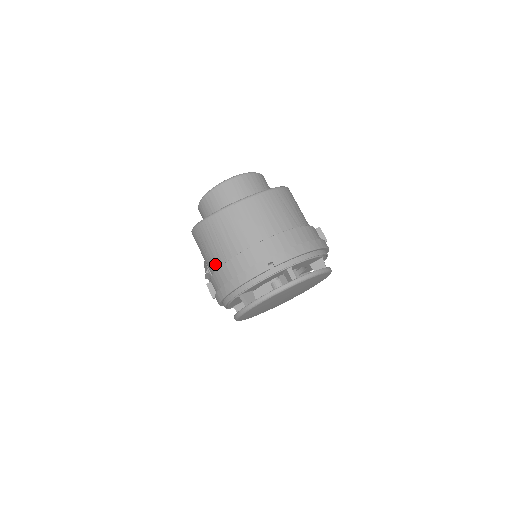
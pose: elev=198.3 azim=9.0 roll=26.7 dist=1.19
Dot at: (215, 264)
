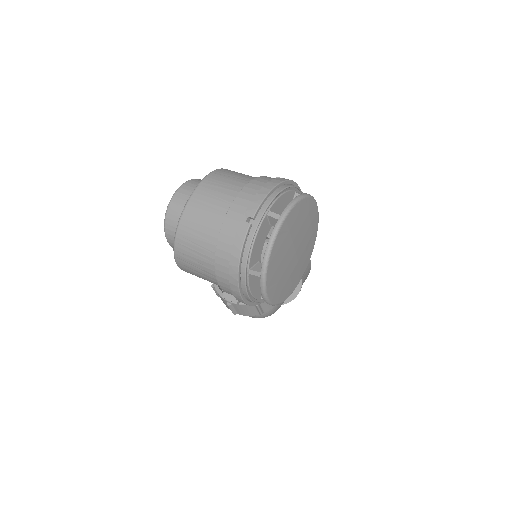
Dot at: (211, 268)
